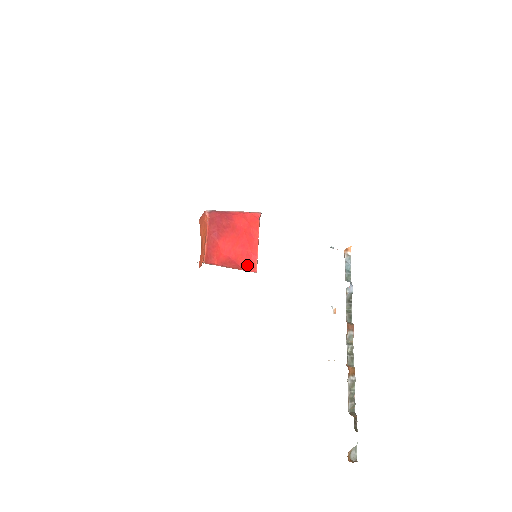
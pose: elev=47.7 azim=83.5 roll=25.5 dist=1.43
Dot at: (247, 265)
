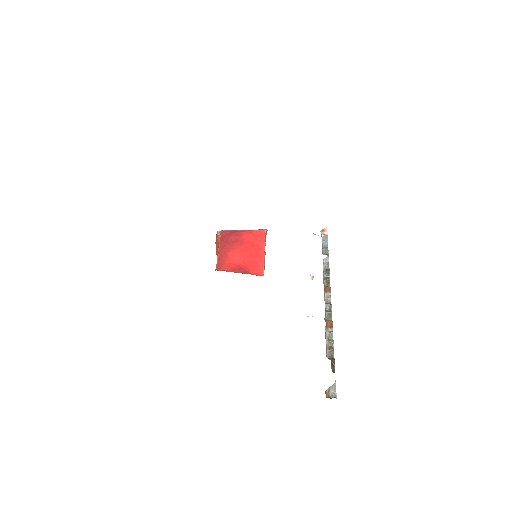
Dot at: (255, 270)
